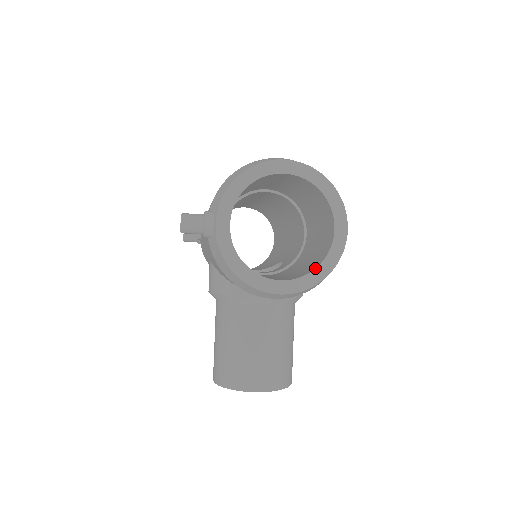
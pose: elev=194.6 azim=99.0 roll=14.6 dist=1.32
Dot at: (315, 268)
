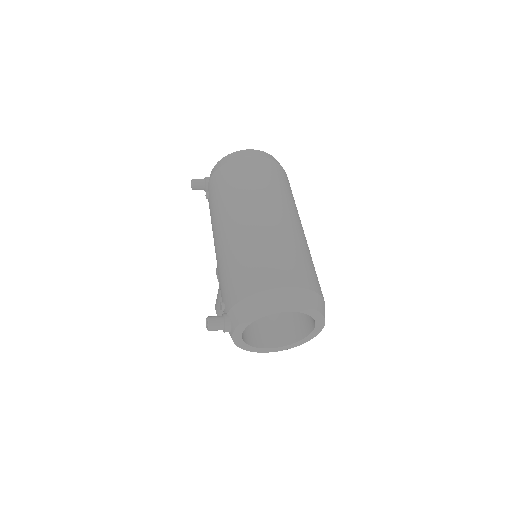
Dot at: (295, 343)
